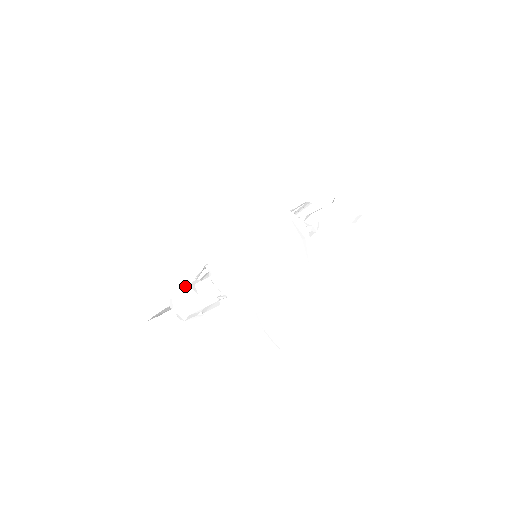
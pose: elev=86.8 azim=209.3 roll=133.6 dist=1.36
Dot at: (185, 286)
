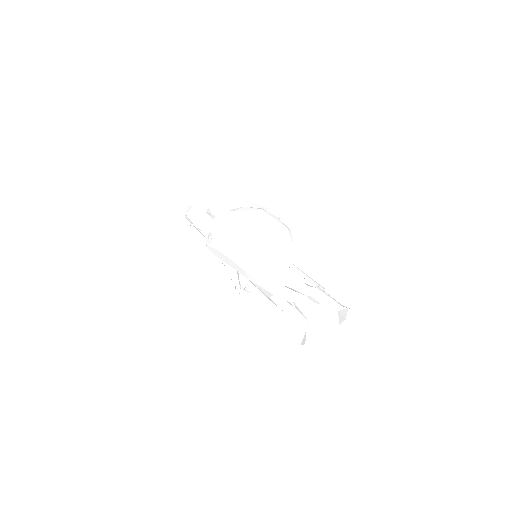
Dot at: (207, 207)
